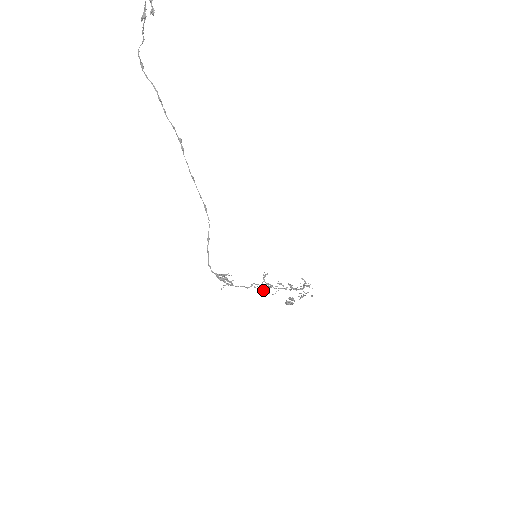
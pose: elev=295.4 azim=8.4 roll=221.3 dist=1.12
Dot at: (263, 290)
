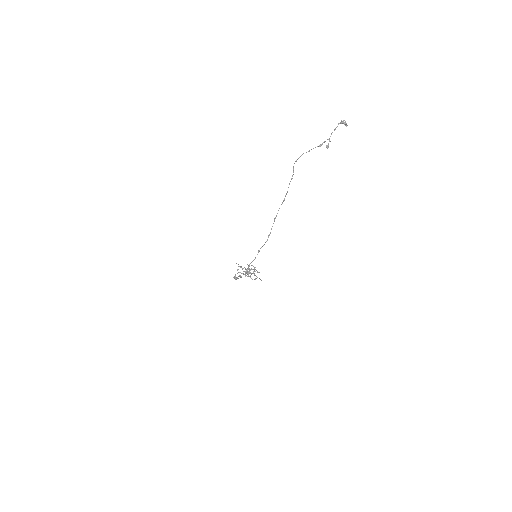
Dot at: occluded
